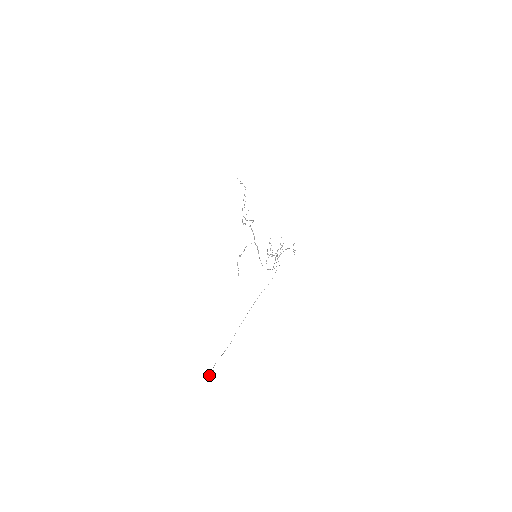
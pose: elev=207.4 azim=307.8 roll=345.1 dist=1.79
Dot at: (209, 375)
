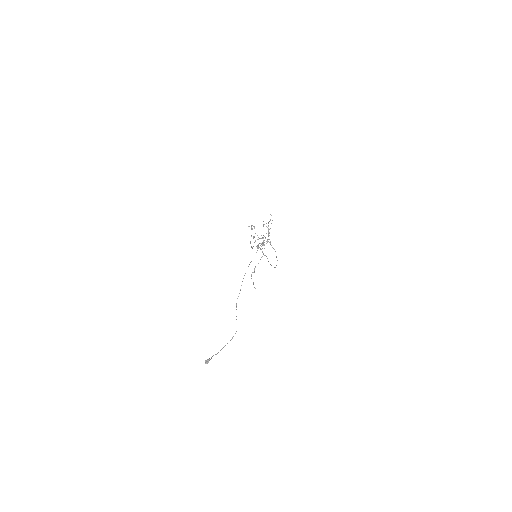
Dot at: (205, 360)
